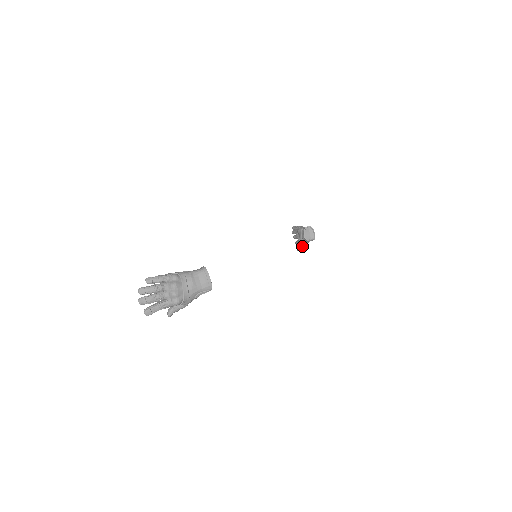
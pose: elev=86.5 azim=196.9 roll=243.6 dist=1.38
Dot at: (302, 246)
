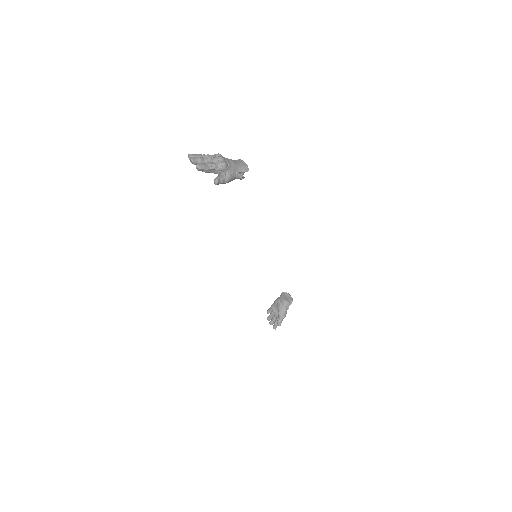
Dot at: (283, 314)
